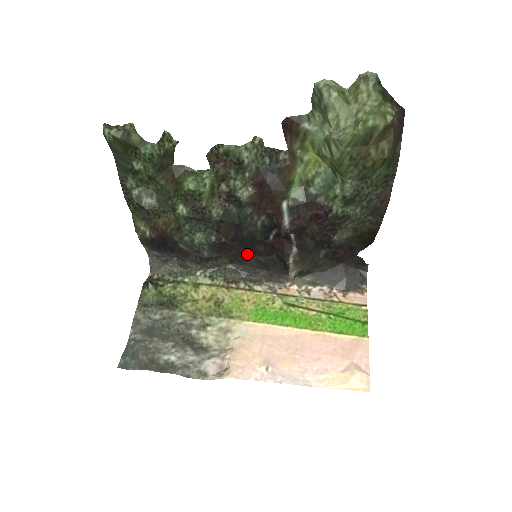
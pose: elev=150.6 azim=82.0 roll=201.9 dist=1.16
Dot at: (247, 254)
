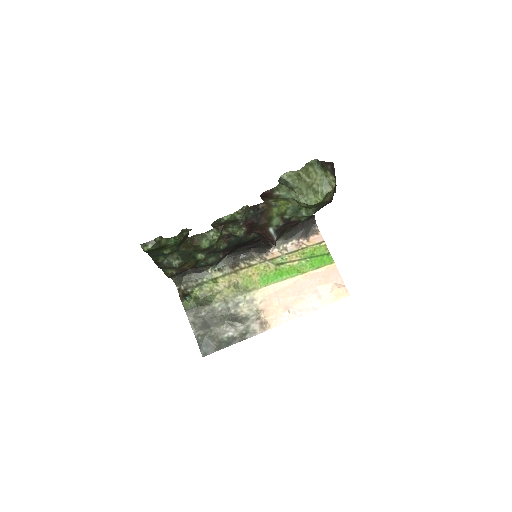
Dot at: (239, 248)
